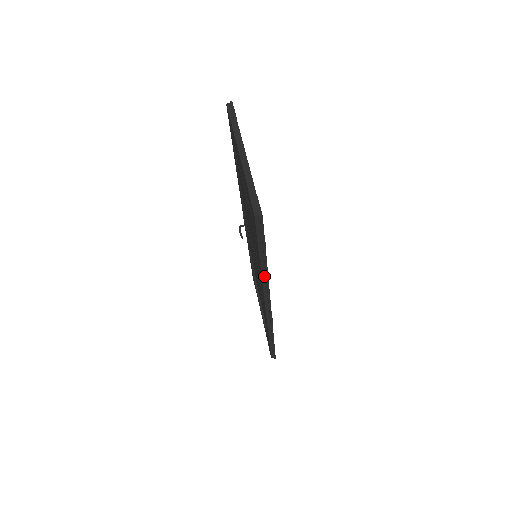
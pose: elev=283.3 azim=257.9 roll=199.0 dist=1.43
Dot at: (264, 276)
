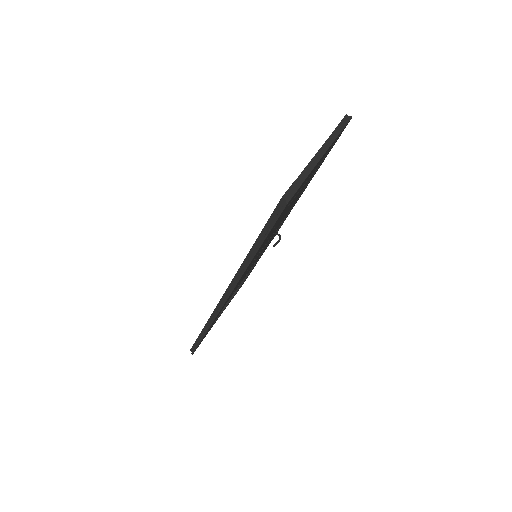
Dot at: (245, 264)
